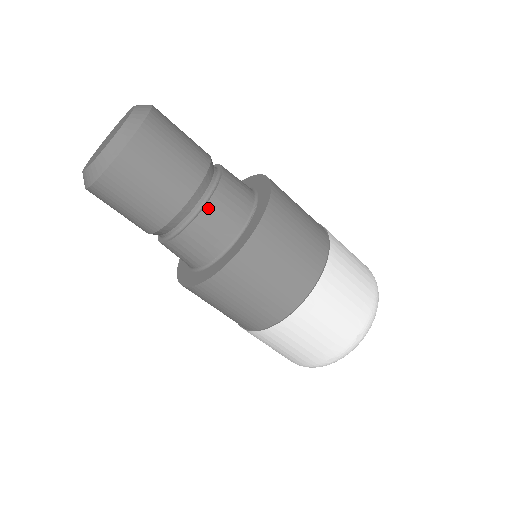
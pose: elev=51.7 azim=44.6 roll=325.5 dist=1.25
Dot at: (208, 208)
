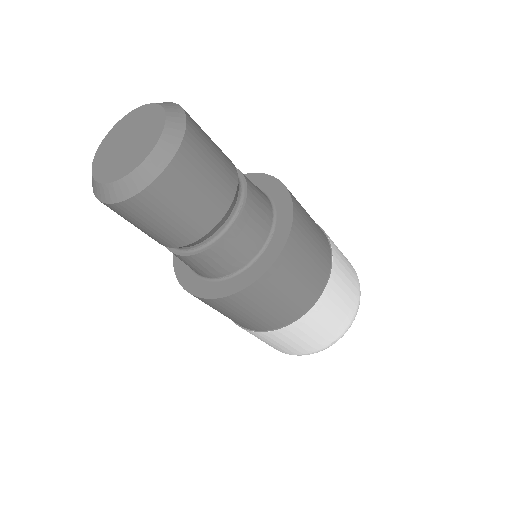
Dot at: (228, 238)
